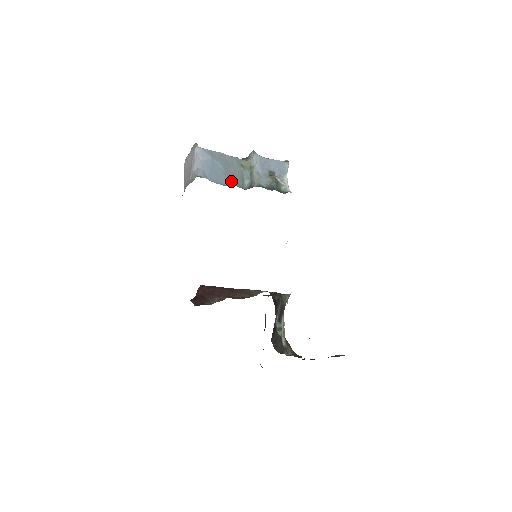
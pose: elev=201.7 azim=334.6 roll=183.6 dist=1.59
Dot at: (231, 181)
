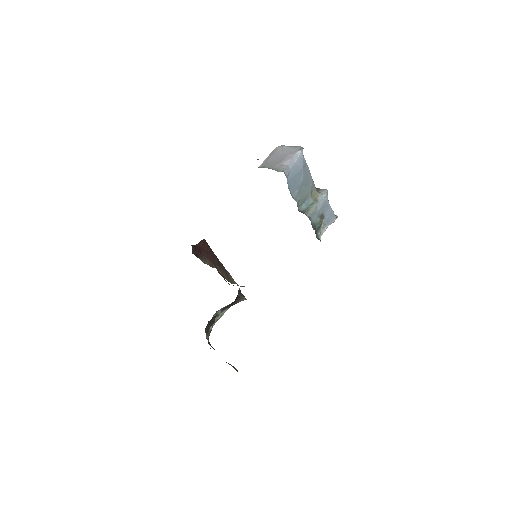
Dot at: (297, 196)
